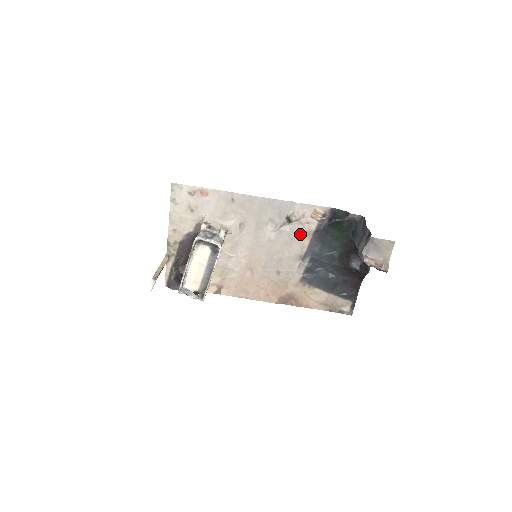
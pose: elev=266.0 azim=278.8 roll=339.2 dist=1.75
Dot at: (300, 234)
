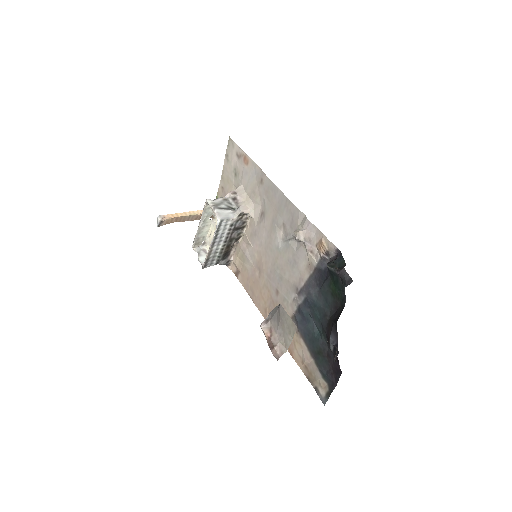
Dot at: (303, 261)
